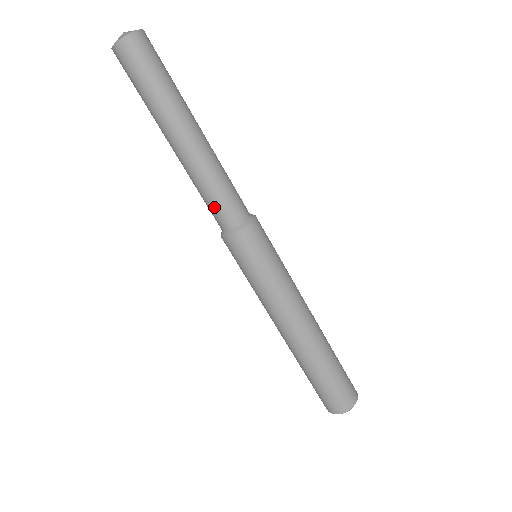
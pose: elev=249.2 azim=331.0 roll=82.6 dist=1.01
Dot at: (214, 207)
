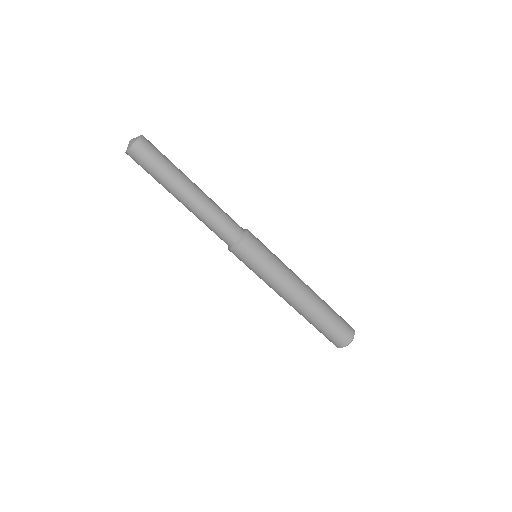
Dot at: (222, 230)
